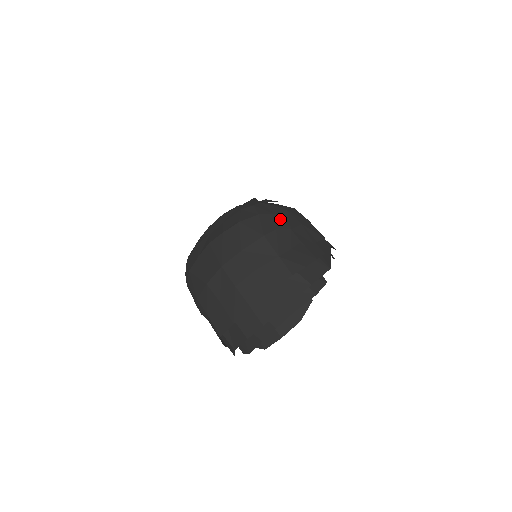
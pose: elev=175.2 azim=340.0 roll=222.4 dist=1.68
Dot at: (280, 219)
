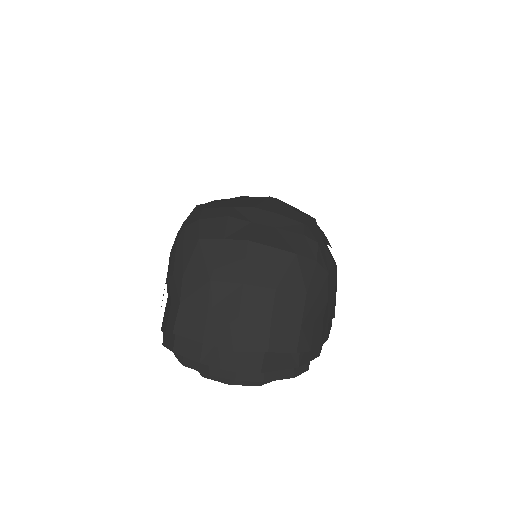
Dot at: (328, 282)
